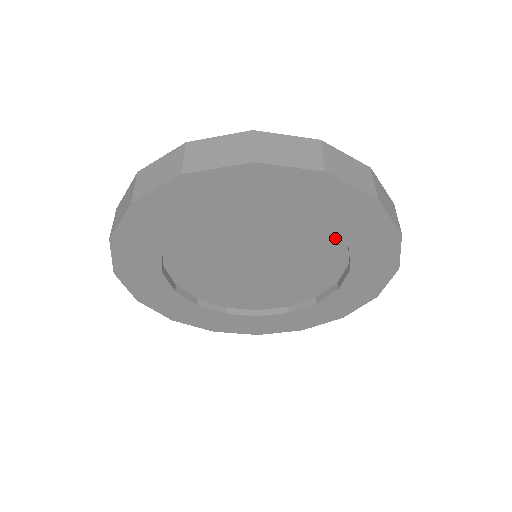
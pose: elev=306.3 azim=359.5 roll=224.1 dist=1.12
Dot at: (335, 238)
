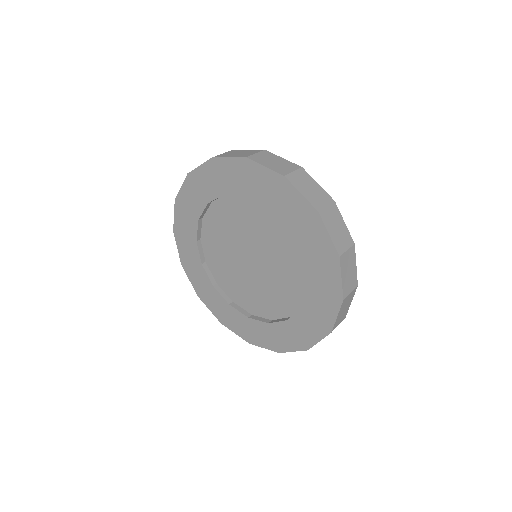
Dot at: occluded
